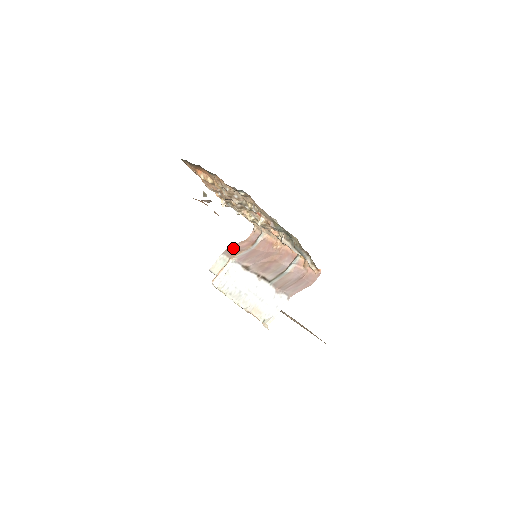
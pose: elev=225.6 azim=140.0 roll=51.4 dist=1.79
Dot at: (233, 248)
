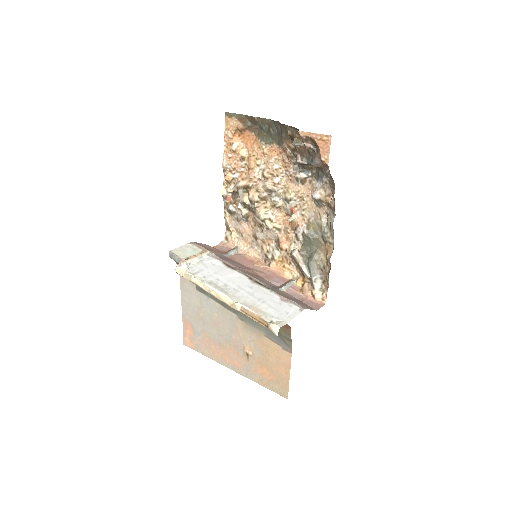
Dot at: (202, 245)
